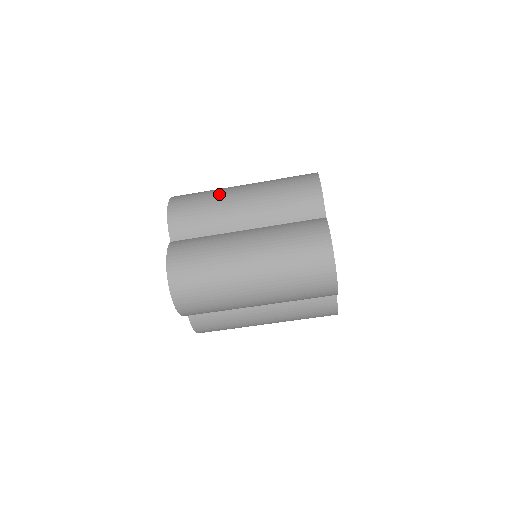
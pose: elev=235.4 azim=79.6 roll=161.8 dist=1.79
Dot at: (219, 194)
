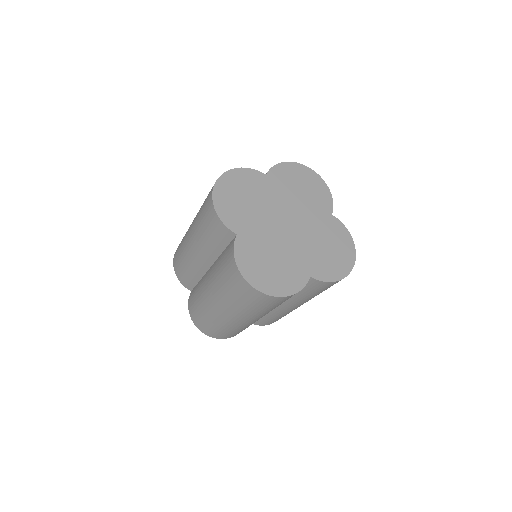
Dot at: (184, 242)
